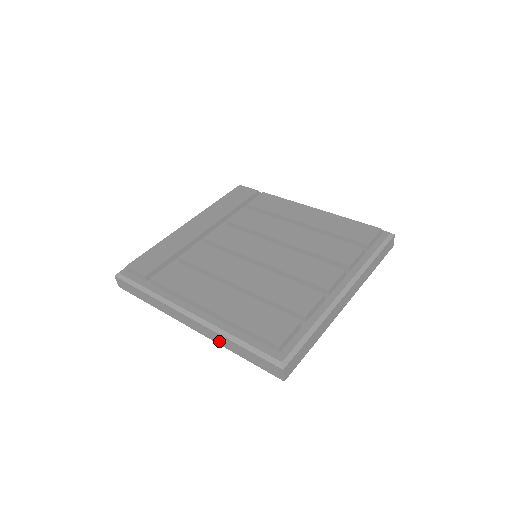
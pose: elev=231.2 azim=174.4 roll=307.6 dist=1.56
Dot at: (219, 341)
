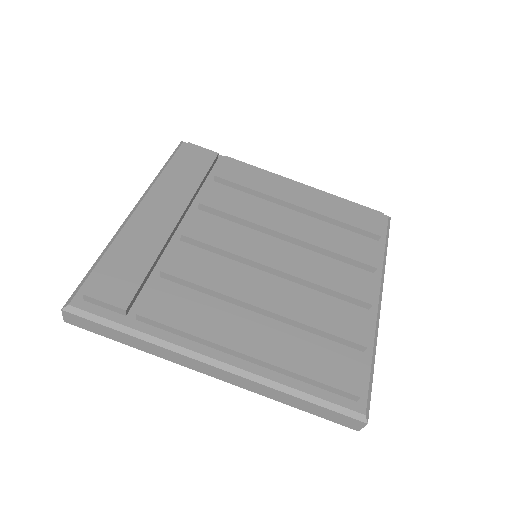
Dot at: (263, 392)
